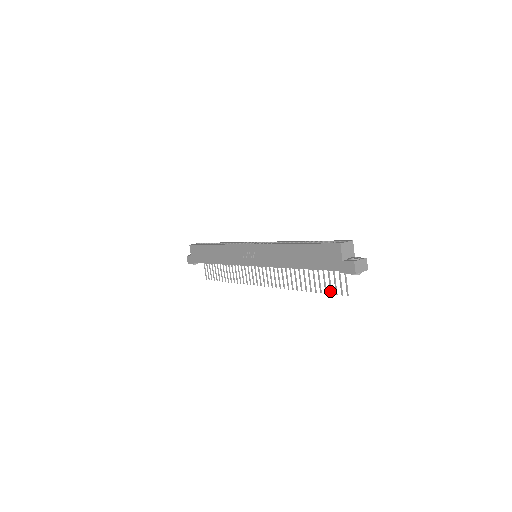
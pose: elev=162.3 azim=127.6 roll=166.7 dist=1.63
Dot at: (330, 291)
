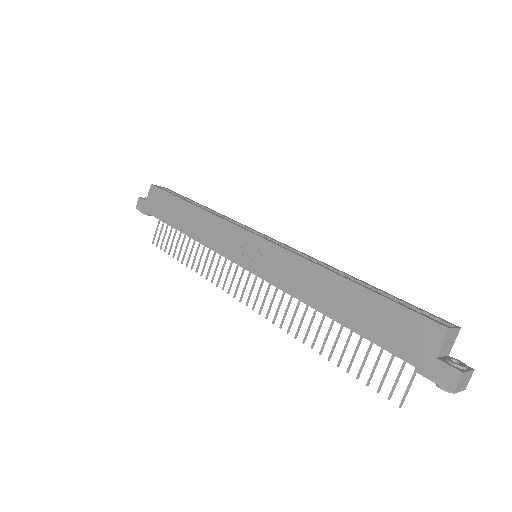
Dot at: (368, 380)
